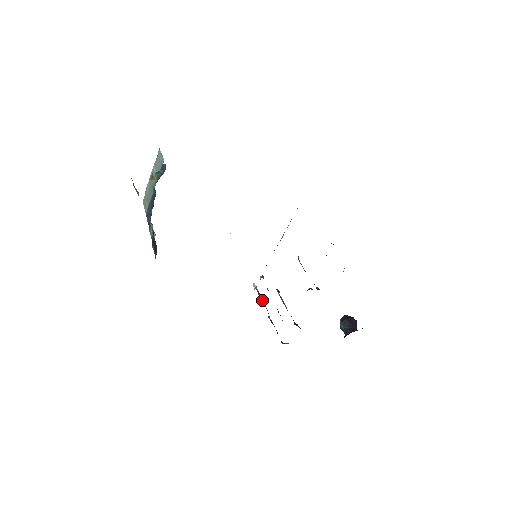
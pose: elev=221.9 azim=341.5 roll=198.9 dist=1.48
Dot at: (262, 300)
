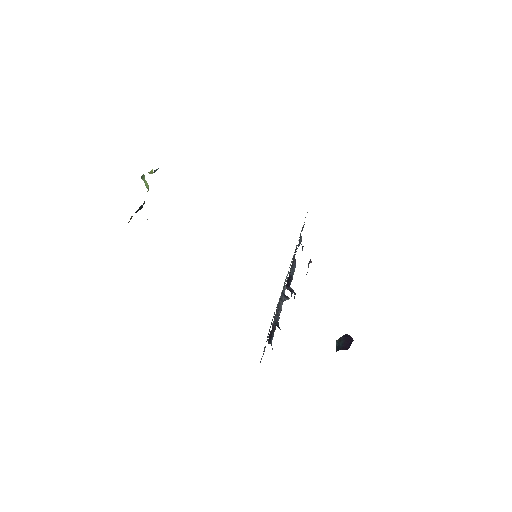
Dot at: occluded
